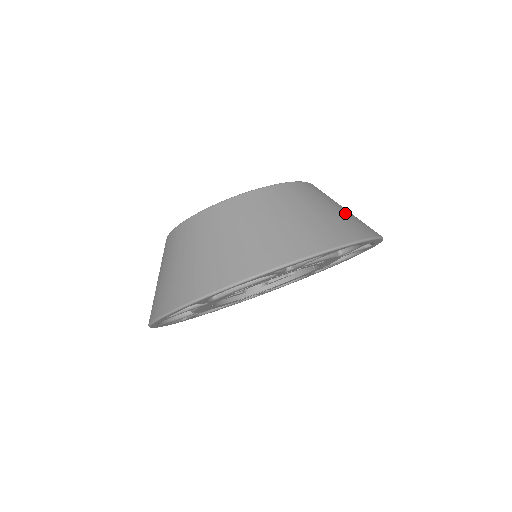
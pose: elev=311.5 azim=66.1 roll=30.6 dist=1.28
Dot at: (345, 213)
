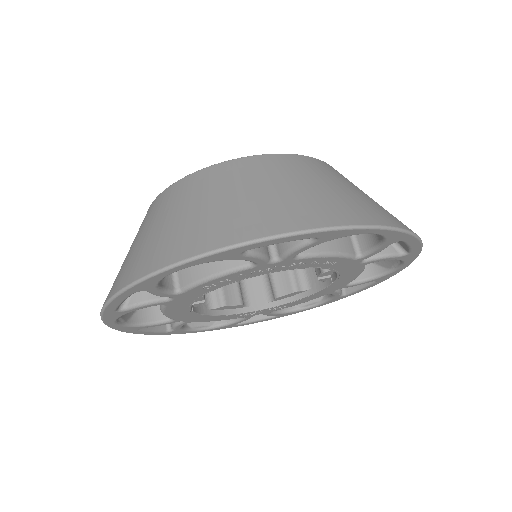
Dot at: (366, 197)
